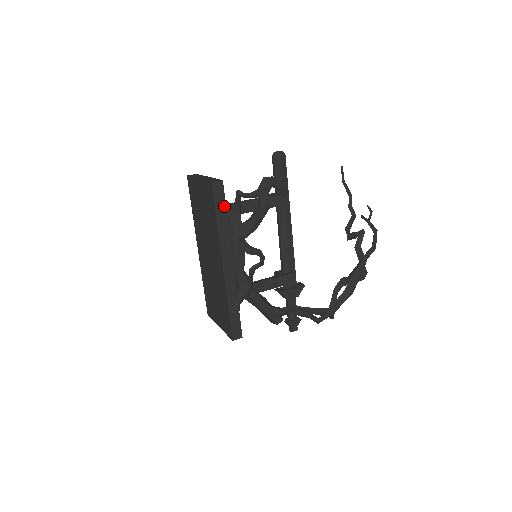
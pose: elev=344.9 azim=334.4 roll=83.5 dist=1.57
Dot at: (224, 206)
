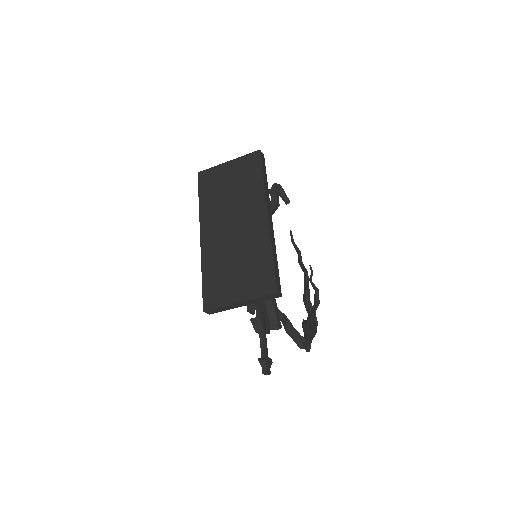
Dot at: (265, 173)
